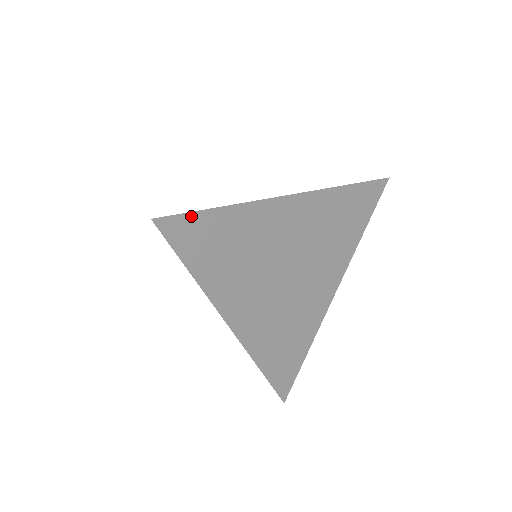
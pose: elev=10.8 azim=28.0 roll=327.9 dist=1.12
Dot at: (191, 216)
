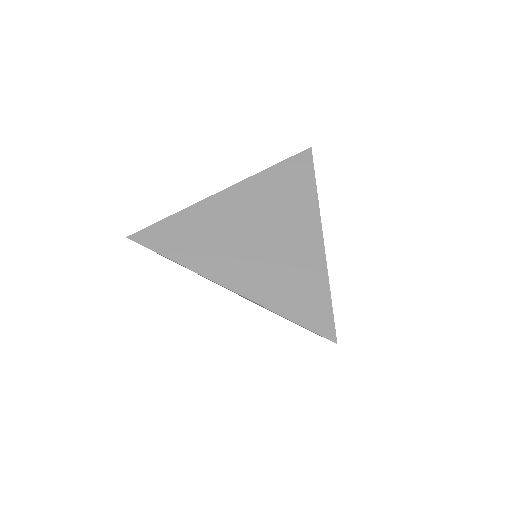
Dot at: (153, 227)
